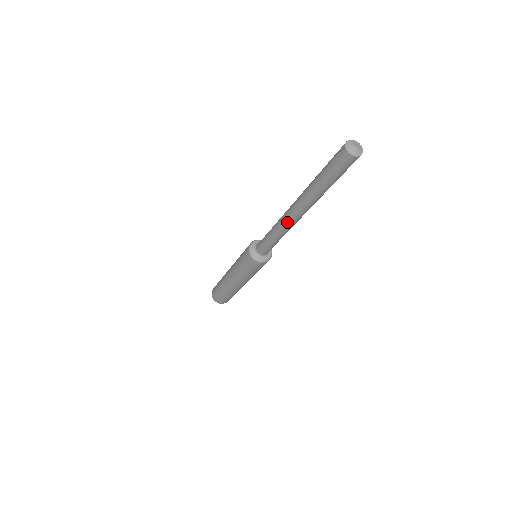
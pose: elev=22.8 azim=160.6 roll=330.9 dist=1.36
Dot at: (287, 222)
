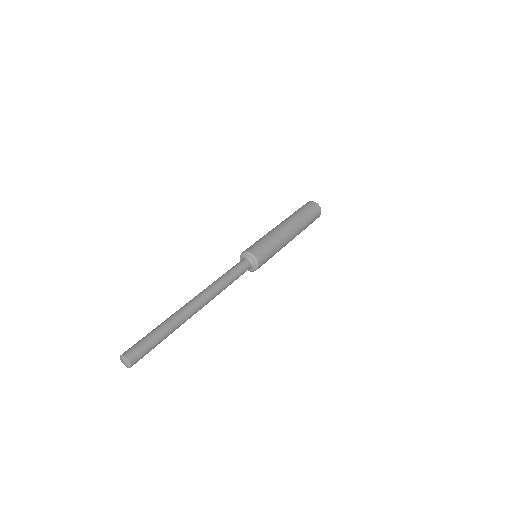
Dot at: occluded
